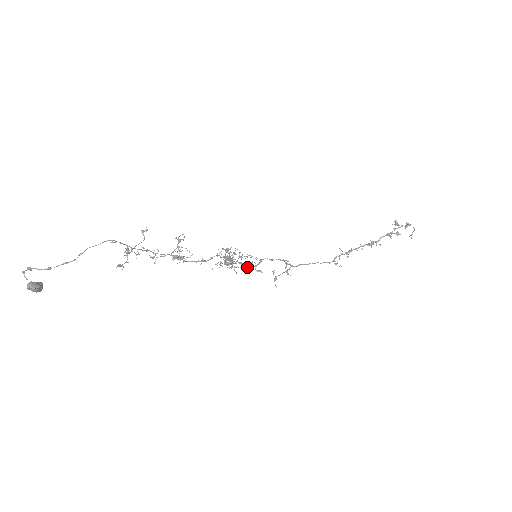
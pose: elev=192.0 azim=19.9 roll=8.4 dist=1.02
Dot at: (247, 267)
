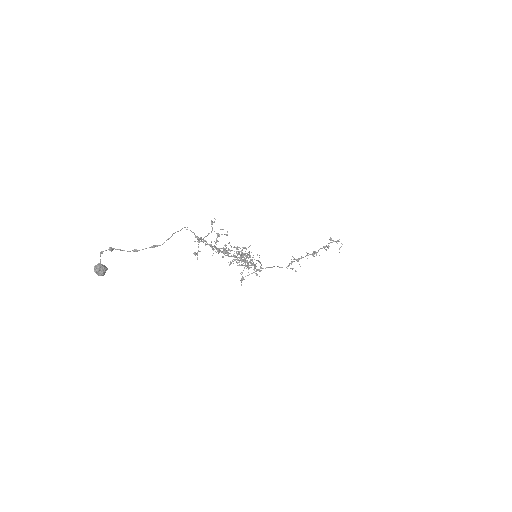
Dot at: (250, 265)
